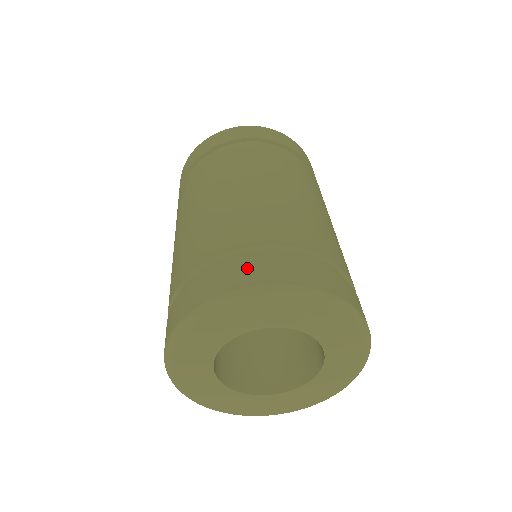
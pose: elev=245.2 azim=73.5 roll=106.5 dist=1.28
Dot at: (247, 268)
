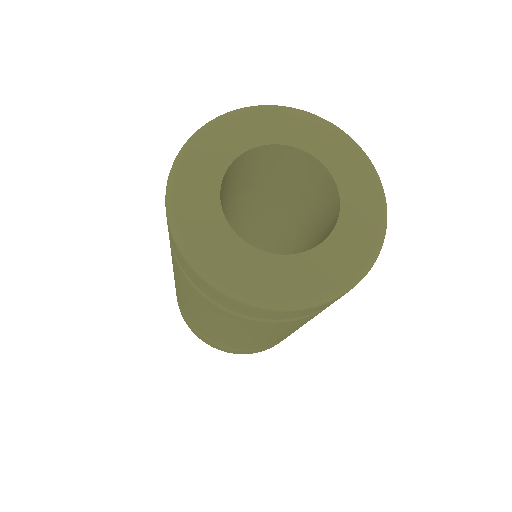
Dot at: occluded
